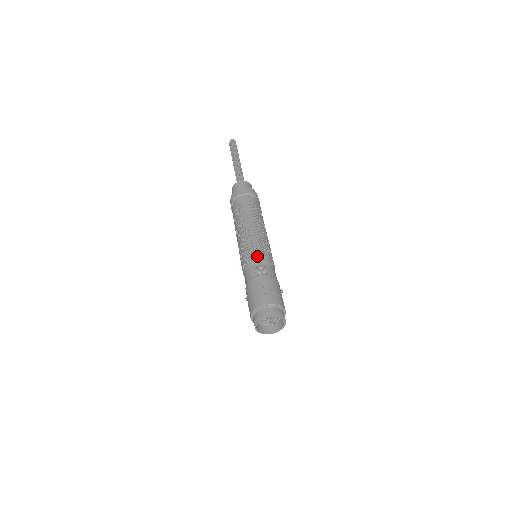
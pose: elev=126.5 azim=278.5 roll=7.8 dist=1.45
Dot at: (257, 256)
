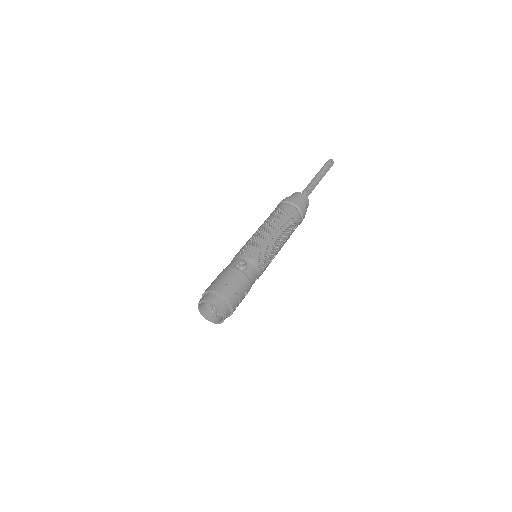
Dot at: (250, 253)
